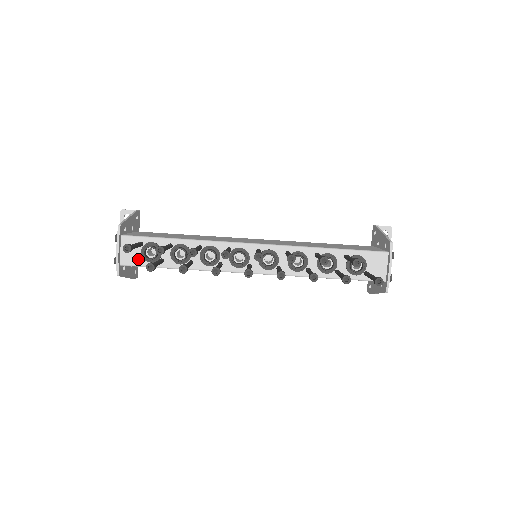
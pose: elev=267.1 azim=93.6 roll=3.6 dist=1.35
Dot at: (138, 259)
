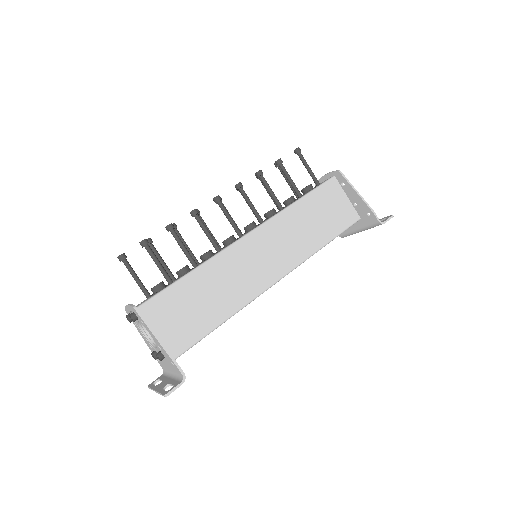
Dot at: occluded
